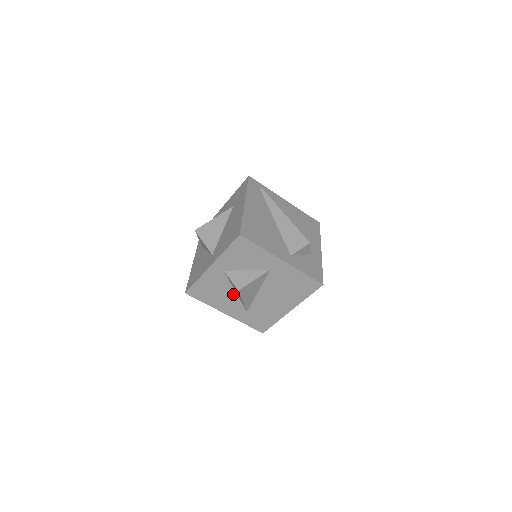
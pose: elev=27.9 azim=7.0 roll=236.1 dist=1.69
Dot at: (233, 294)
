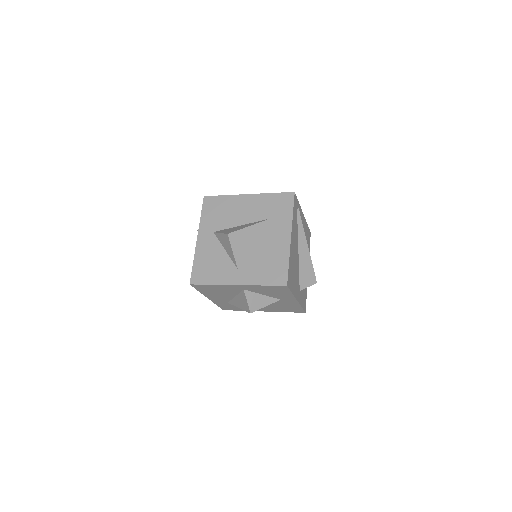
Dot at: (231, 296)
